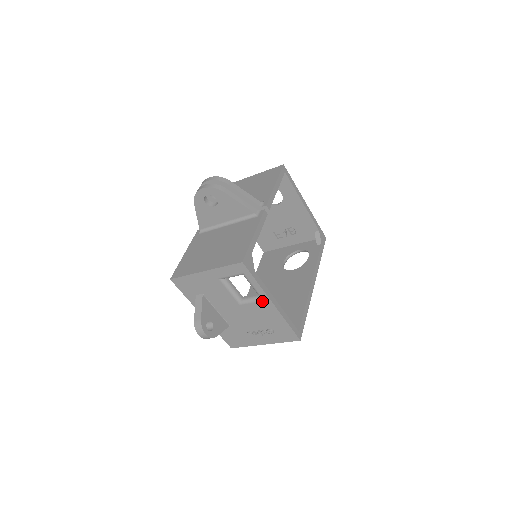
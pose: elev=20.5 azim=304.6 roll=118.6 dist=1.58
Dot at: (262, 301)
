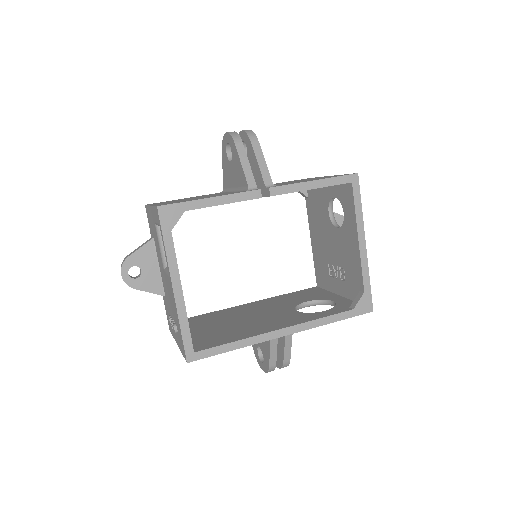
Dot at: (169, 276)
